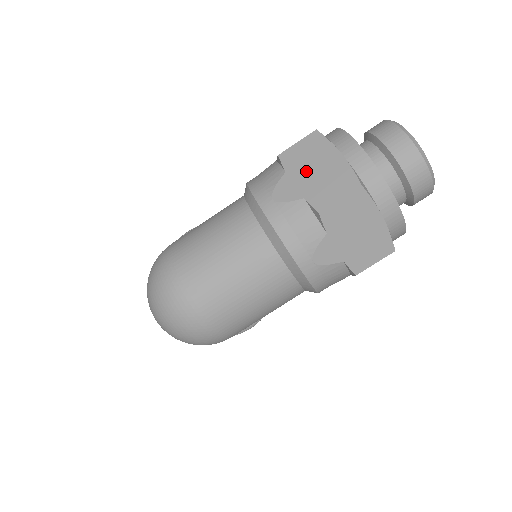
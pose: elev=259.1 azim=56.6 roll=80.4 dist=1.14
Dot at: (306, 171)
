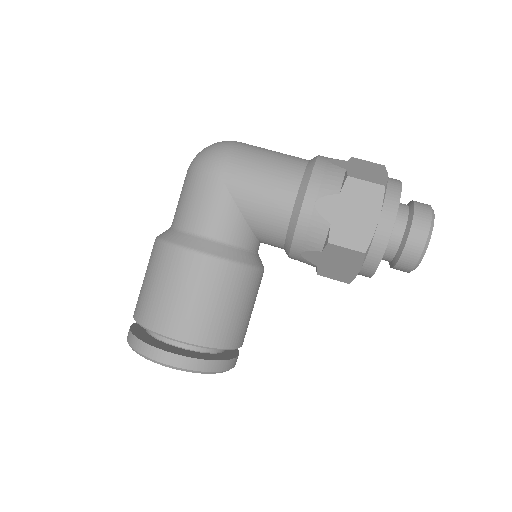
Dot at: occluded
